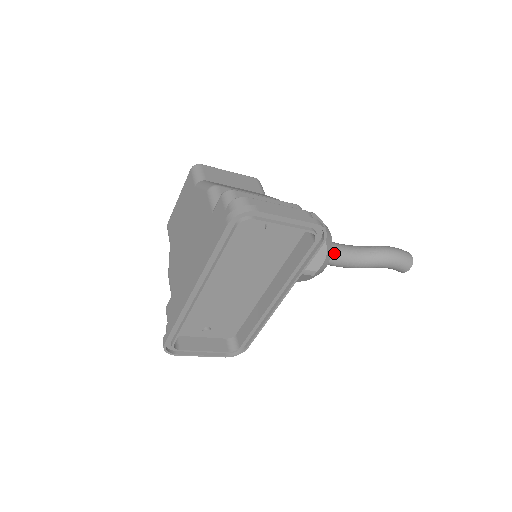
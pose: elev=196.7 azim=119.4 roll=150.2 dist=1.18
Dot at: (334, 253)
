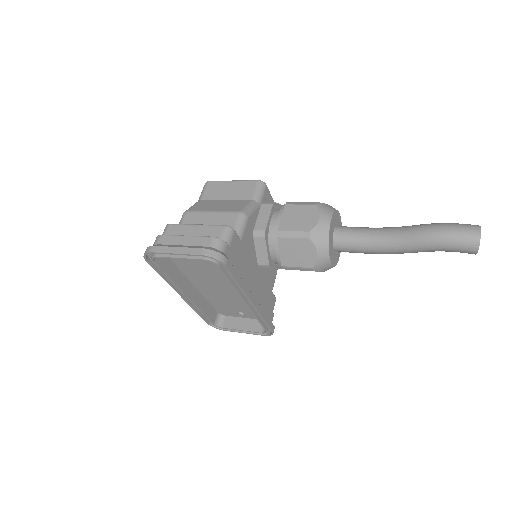
Dot at: (349, 243)
